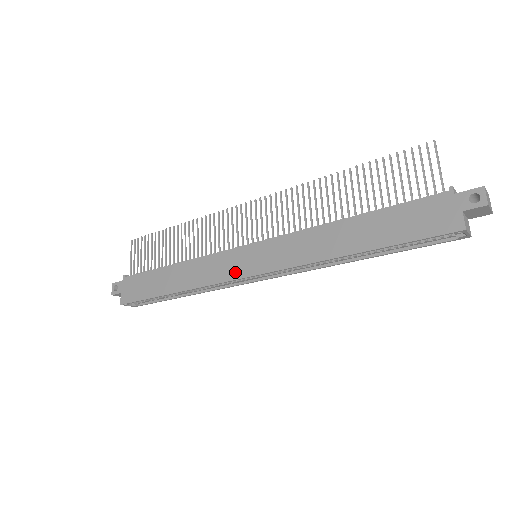
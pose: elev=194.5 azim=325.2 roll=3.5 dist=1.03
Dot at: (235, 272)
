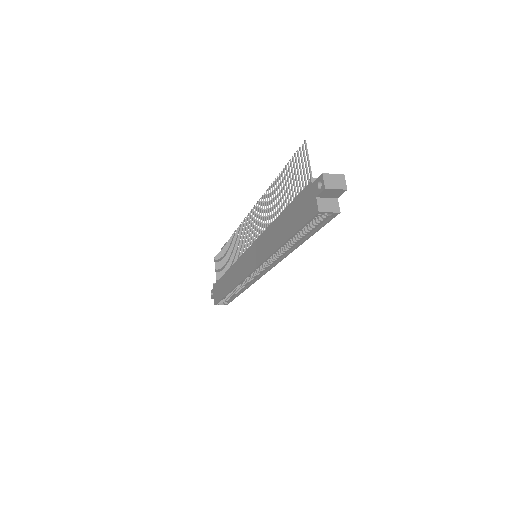
Dot at: (245, 271)
